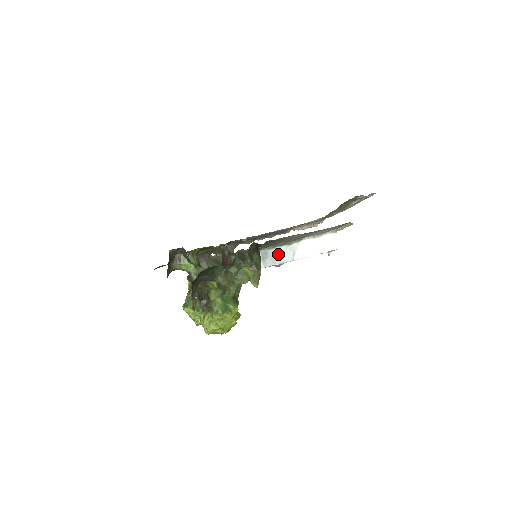
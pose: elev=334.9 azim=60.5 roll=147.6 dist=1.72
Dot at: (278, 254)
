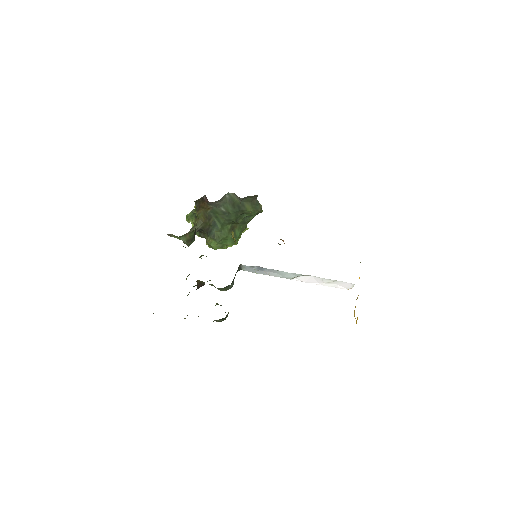
Dot at: (276, 272)
